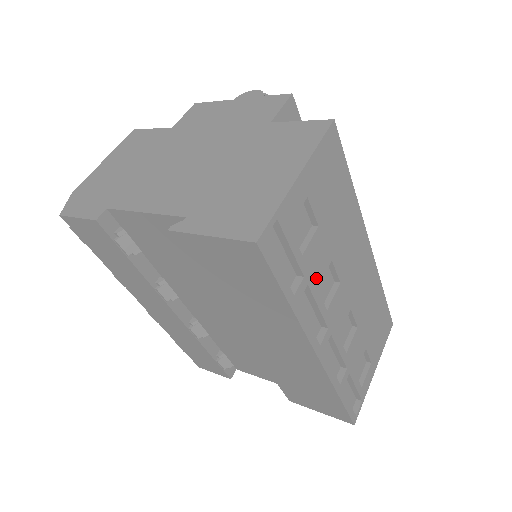
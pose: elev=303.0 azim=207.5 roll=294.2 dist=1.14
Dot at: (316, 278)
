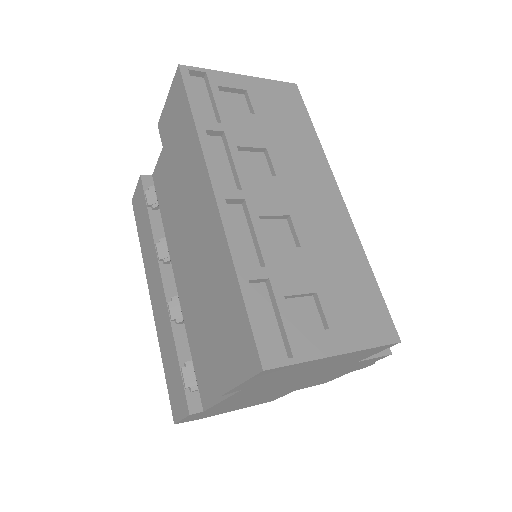
Dot at: (238, 139)
